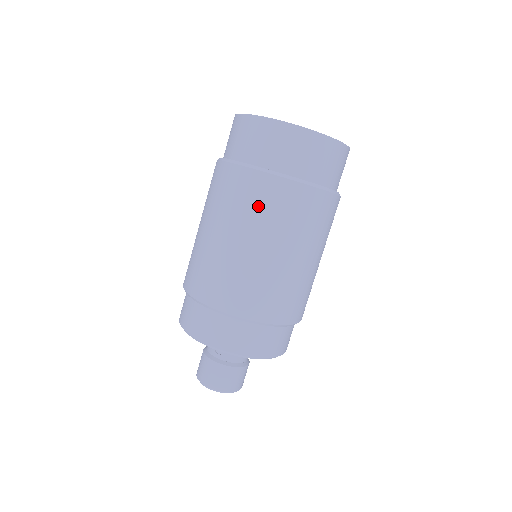
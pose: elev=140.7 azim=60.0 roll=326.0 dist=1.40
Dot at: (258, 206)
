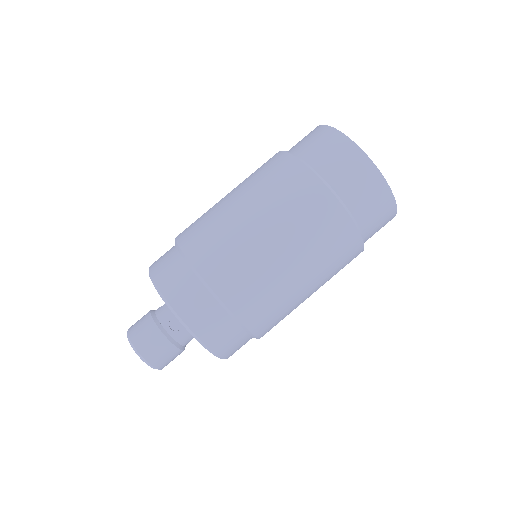
Dot at: (318, 230)
